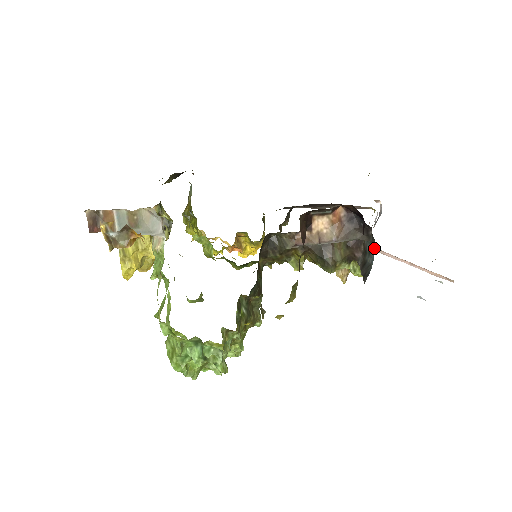
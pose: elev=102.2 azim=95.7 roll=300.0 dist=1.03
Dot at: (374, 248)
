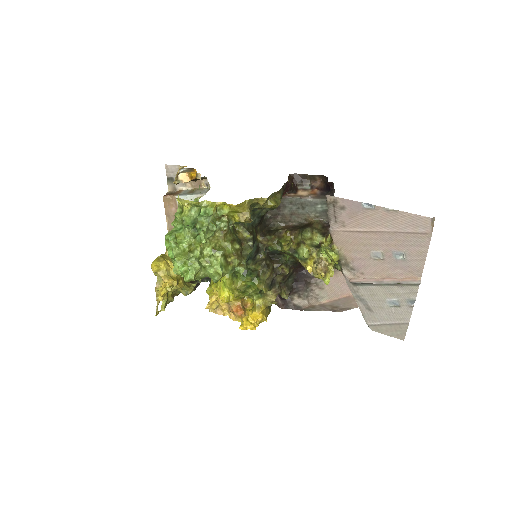
Dot at: occluded
